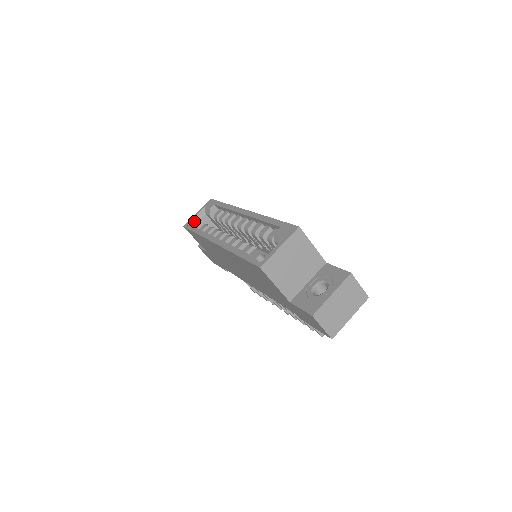
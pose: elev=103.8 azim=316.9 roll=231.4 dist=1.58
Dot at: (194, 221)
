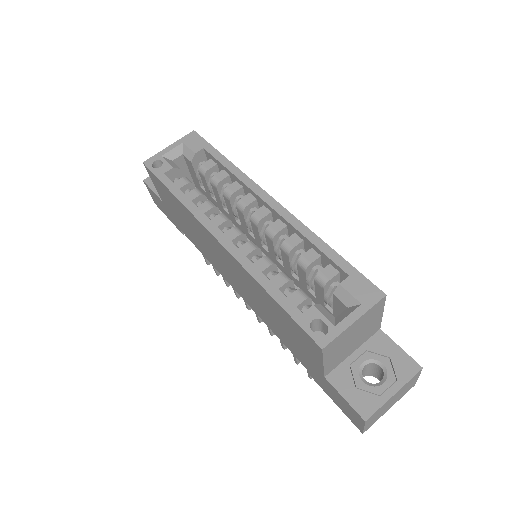
Dot at: (166, 164)
